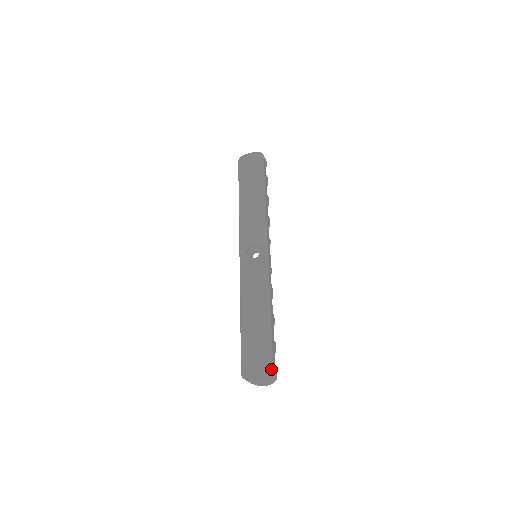
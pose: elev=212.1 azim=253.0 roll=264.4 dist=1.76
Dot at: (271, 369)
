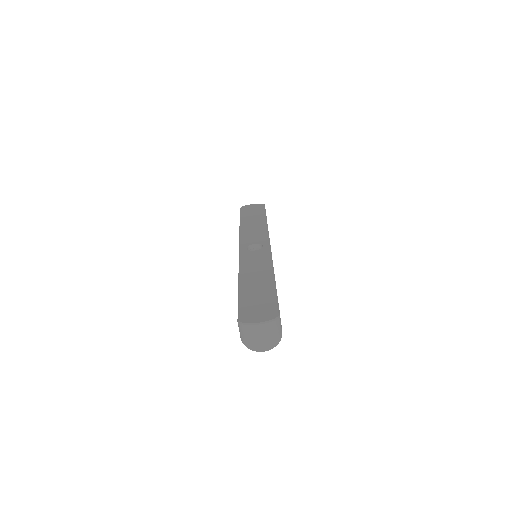
Dot at: (277, 313)
